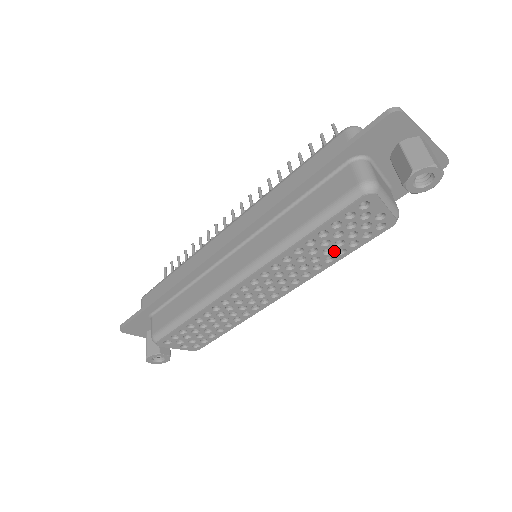
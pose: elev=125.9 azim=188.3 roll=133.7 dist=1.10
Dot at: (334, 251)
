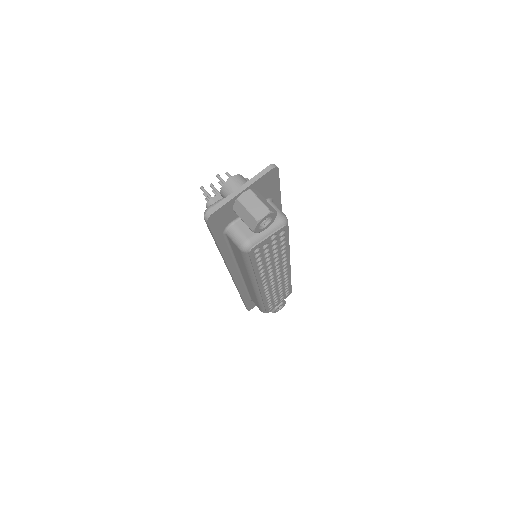
Dot at: (279, 252)
